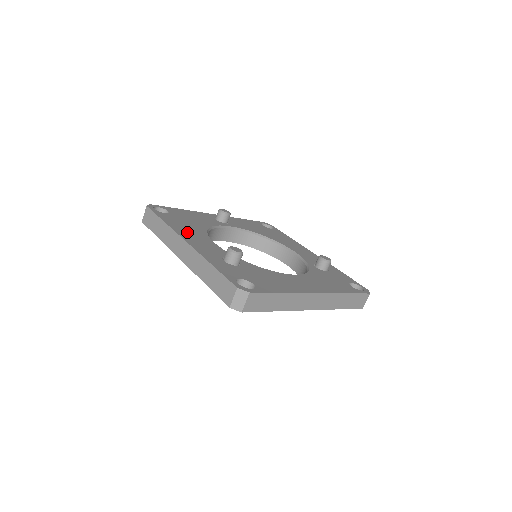
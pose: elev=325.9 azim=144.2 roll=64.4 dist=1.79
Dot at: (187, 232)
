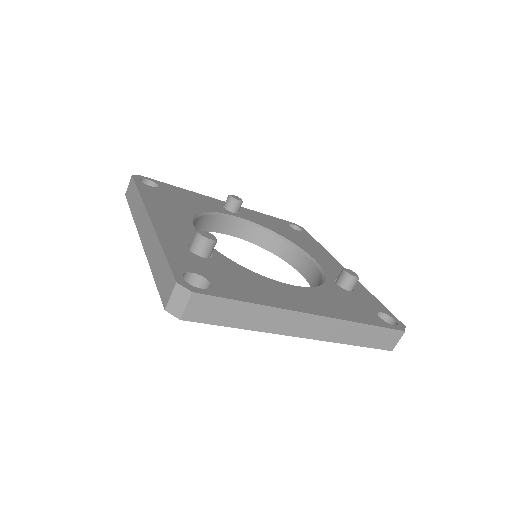
Dot at: (163, 209)
